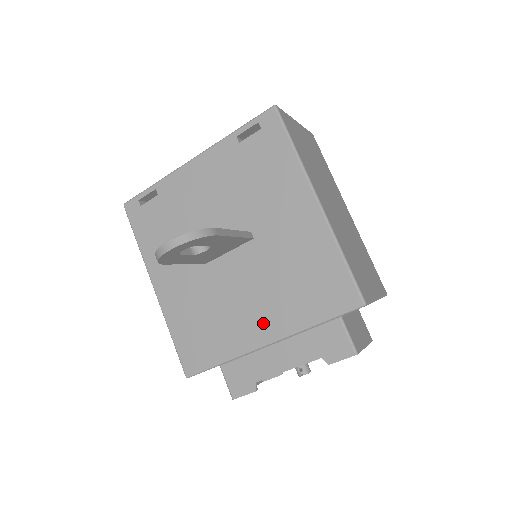
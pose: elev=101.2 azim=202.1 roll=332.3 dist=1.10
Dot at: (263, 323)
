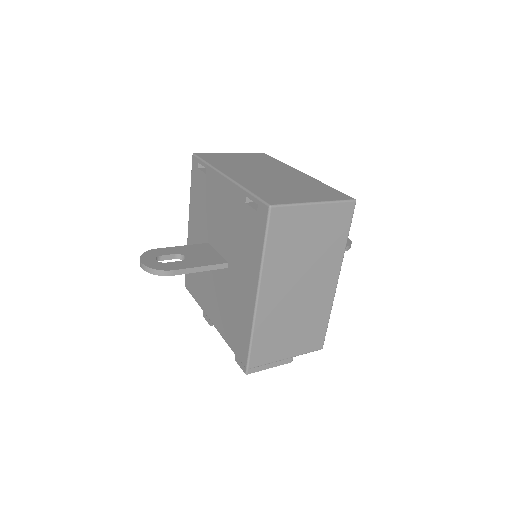
Dot at: (214, 312)
